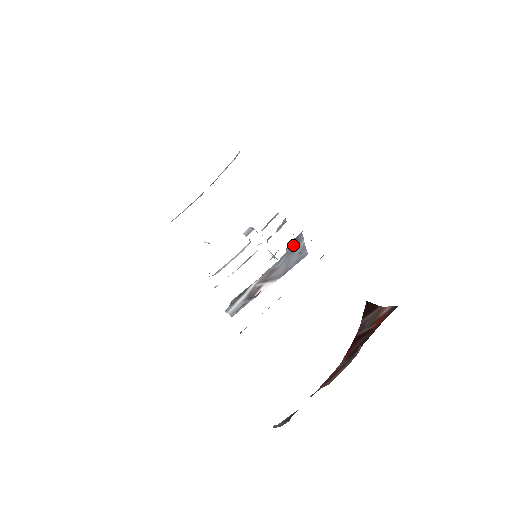
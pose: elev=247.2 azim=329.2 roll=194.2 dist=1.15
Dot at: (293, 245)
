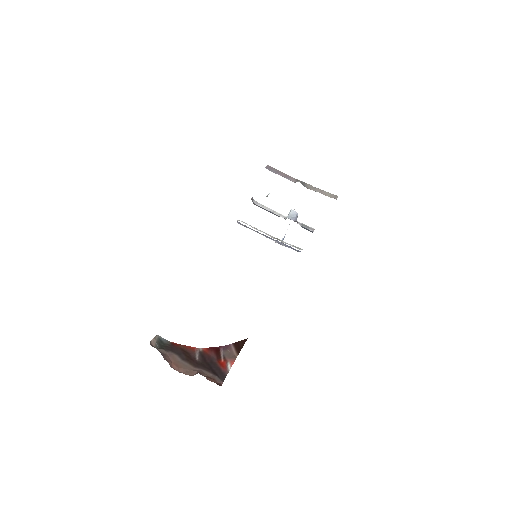
Dot at: occluded
